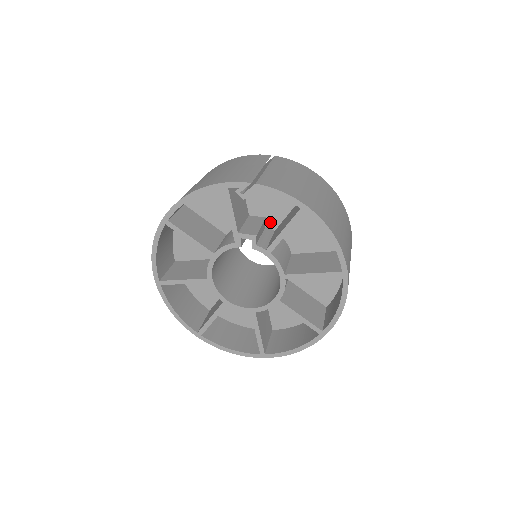
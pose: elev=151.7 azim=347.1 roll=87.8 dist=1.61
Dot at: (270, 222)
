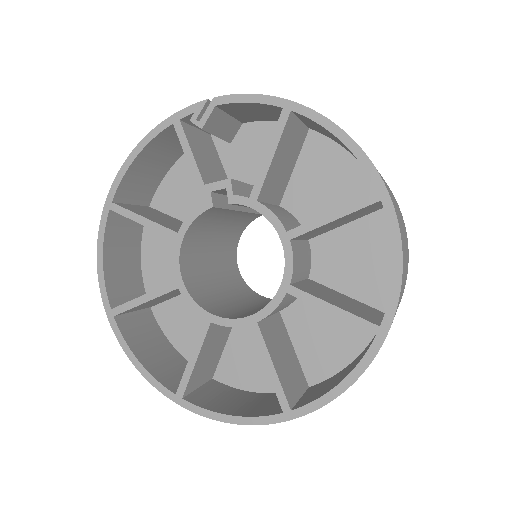
Dot at: occluded
